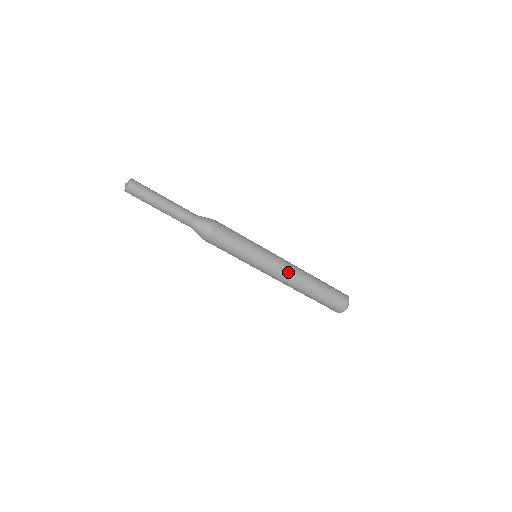
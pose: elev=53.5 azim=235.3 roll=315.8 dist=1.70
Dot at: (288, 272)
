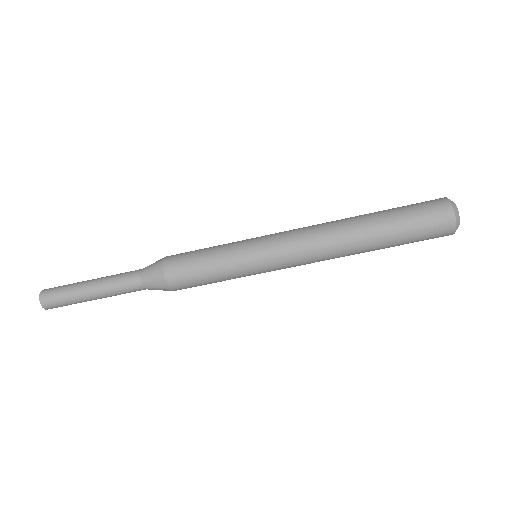
Dot at: (310, 234)
